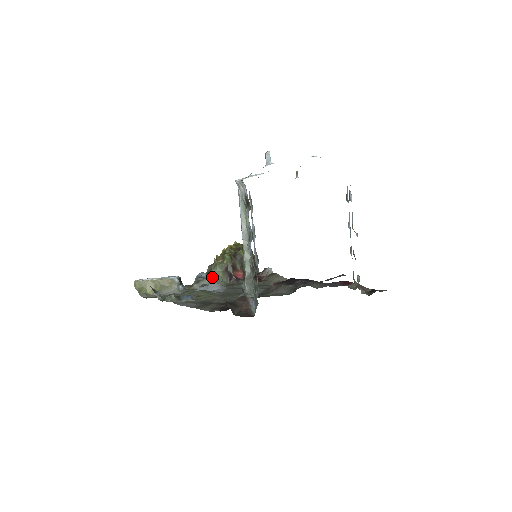
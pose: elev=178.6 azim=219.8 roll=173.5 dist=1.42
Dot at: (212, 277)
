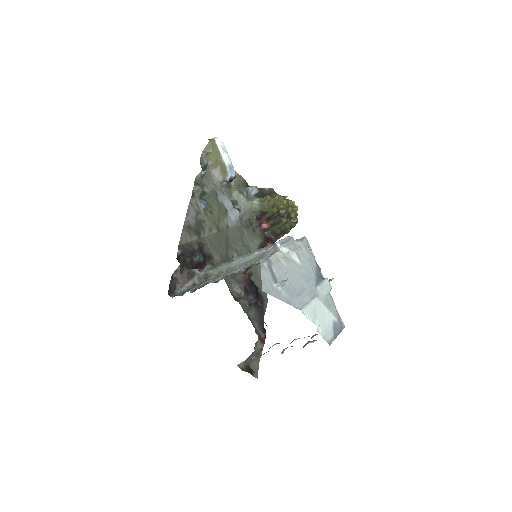
Dot at: (250, 204)
